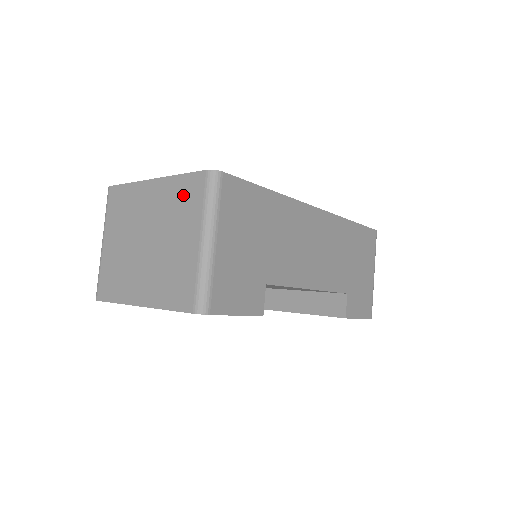
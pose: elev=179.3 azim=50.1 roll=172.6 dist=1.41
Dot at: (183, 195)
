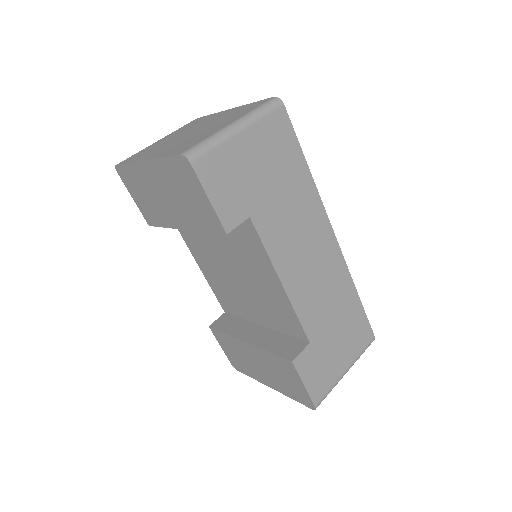
Dot at: (244, 109)
